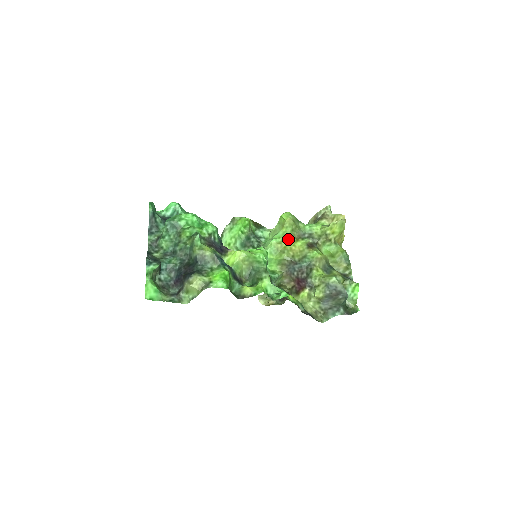
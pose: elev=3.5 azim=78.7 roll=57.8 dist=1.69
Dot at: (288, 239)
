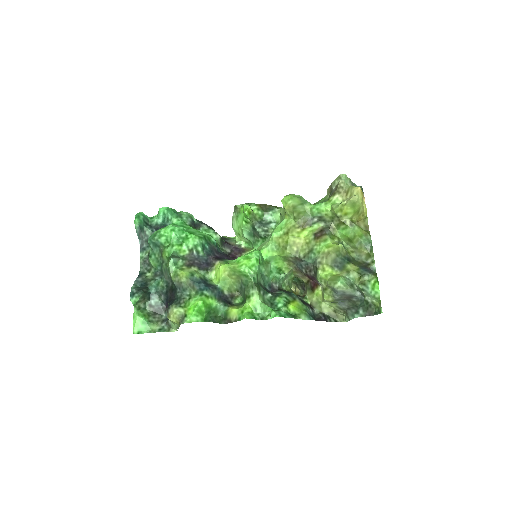
Dot at: (290, 230)
